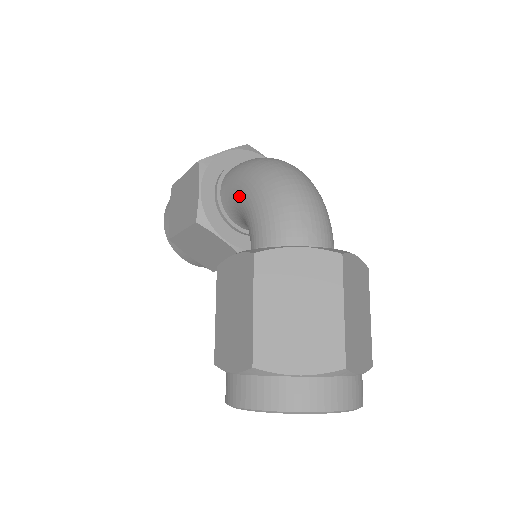
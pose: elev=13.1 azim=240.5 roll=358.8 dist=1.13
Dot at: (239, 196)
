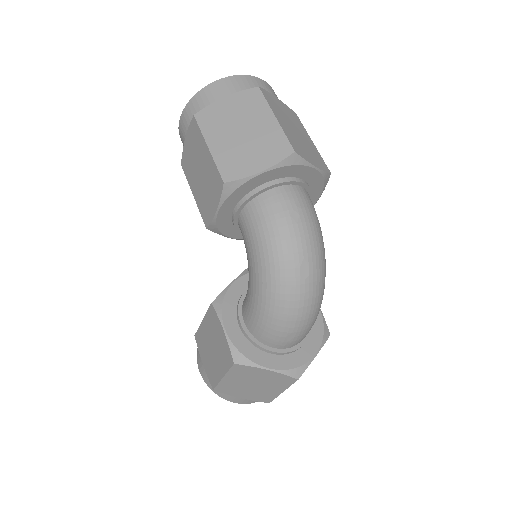
Dot at: (250, 263)
